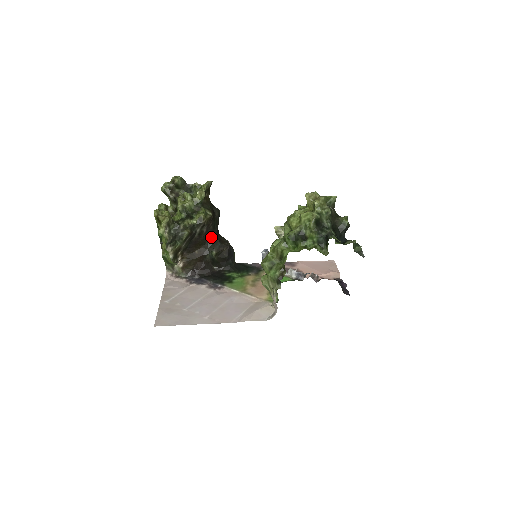
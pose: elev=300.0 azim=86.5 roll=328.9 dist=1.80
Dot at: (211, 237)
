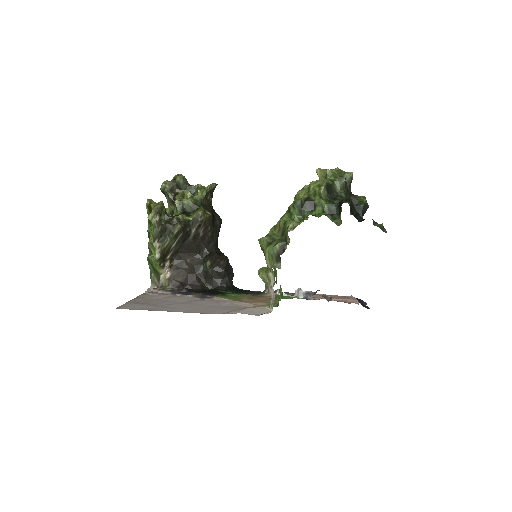
Dot at: (208, 246)
